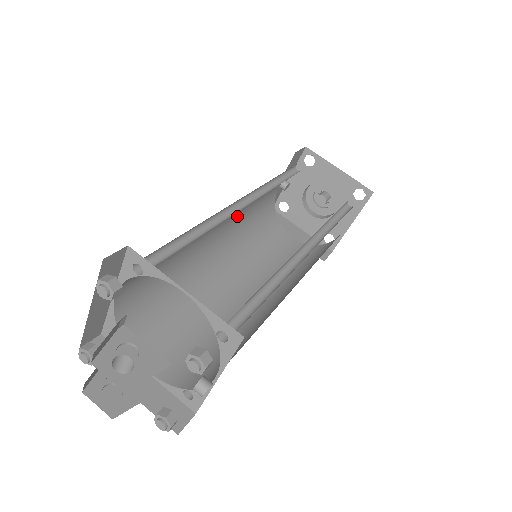
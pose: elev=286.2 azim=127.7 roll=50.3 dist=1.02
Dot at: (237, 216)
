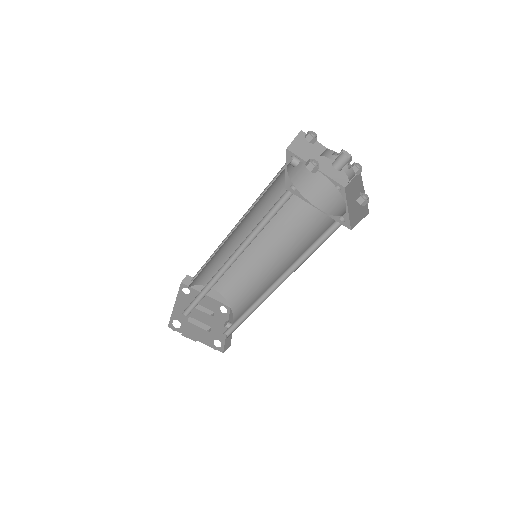
Dot at: occluded
